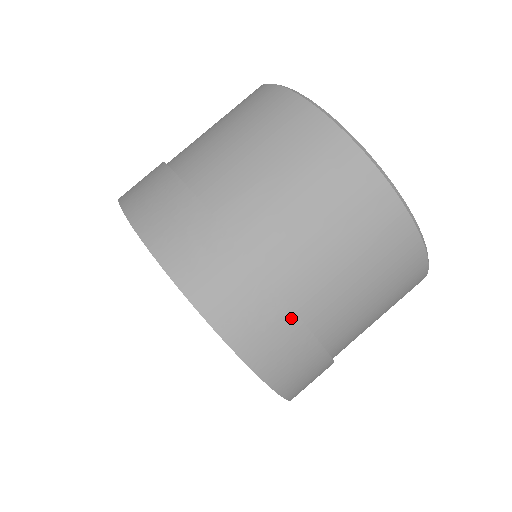
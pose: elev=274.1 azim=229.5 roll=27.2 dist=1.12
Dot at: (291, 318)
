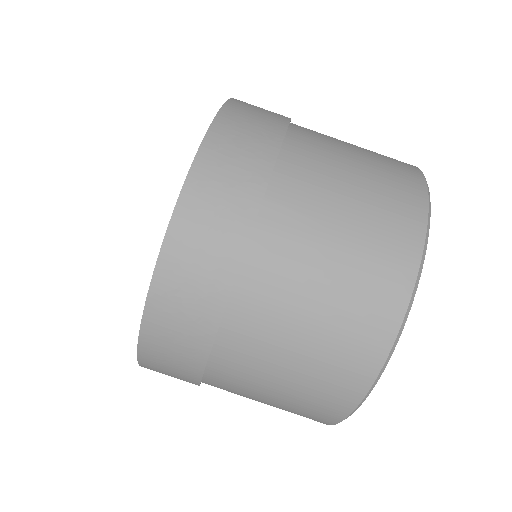
Dot at: (194, 380)
